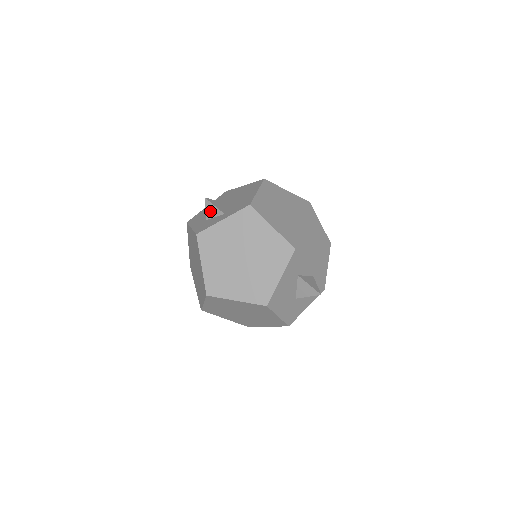
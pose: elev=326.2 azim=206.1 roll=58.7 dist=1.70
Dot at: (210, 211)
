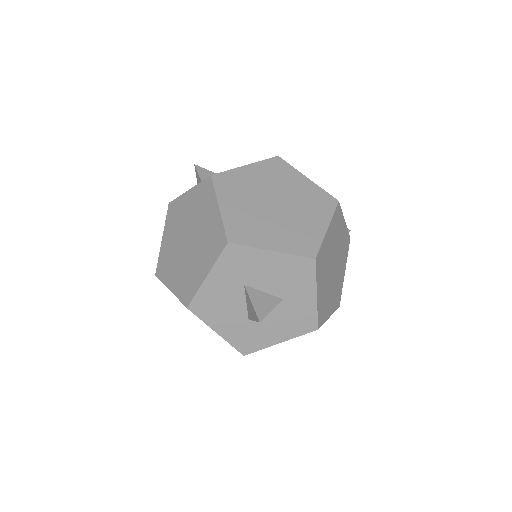
Dot at: (198, 182)
